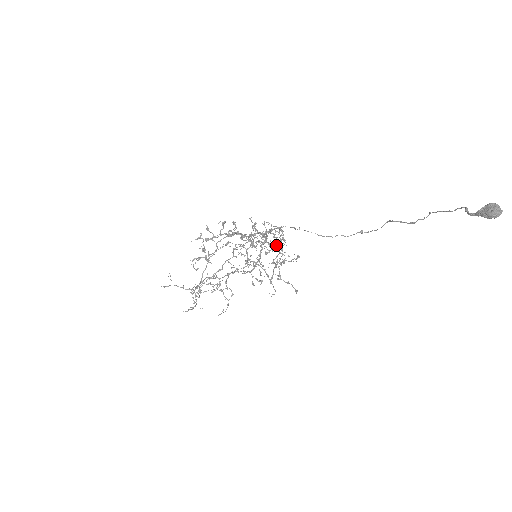
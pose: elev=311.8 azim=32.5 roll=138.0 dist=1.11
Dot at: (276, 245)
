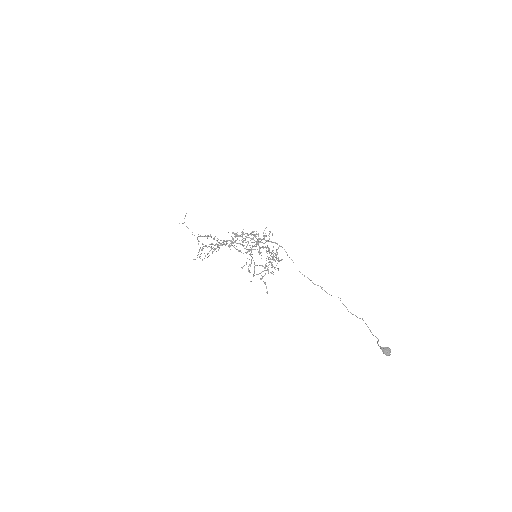
Dot at: (272, 259)
